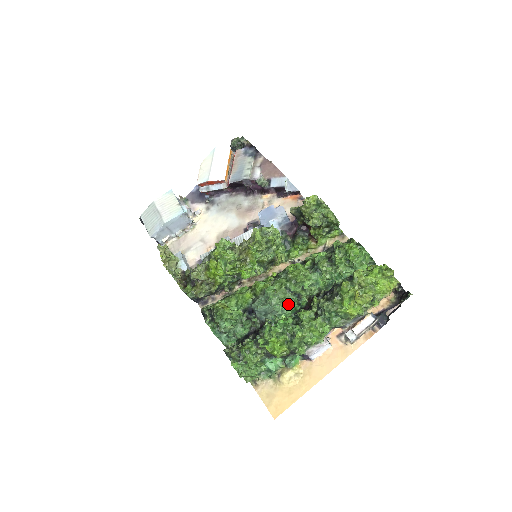
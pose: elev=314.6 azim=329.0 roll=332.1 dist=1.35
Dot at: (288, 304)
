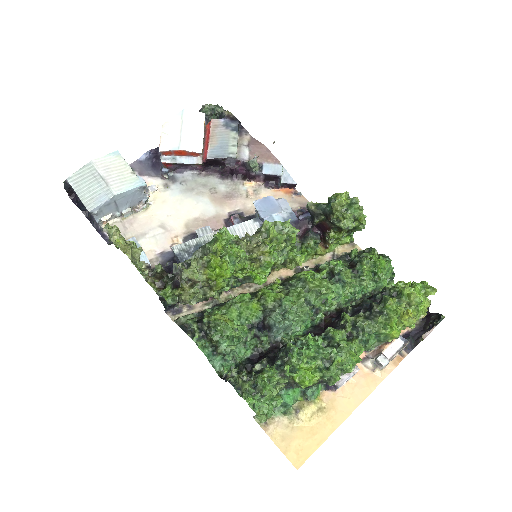
Dot at: (302, 320)
